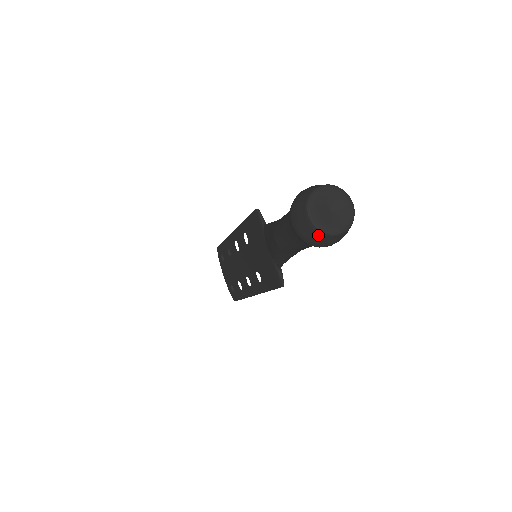
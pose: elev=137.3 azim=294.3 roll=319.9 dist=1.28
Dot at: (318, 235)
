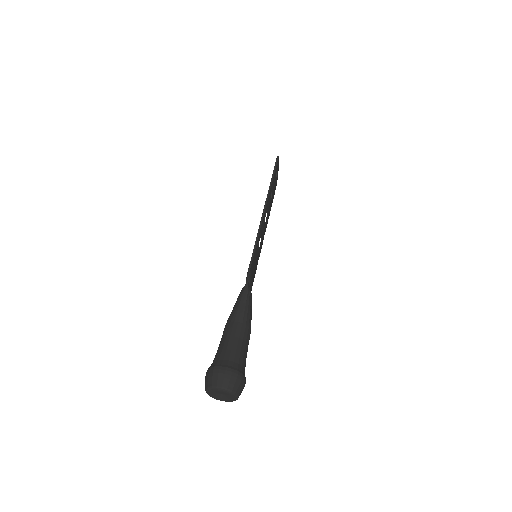
Dot at: occluded
